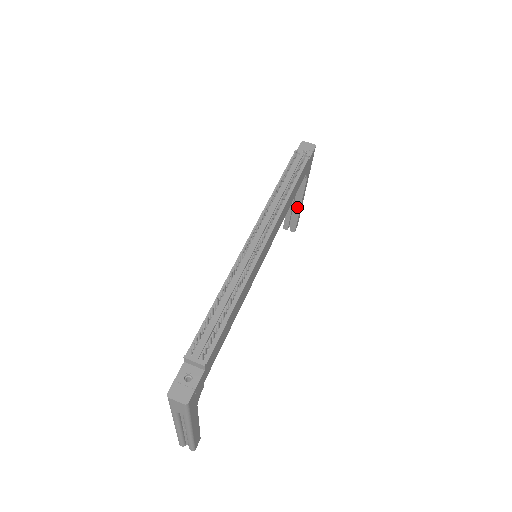
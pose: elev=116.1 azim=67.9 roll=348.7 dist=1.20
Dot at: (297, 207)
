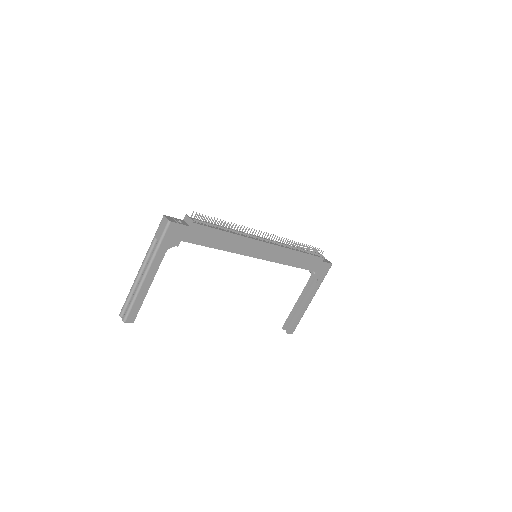
Dot at: (300, 309)
